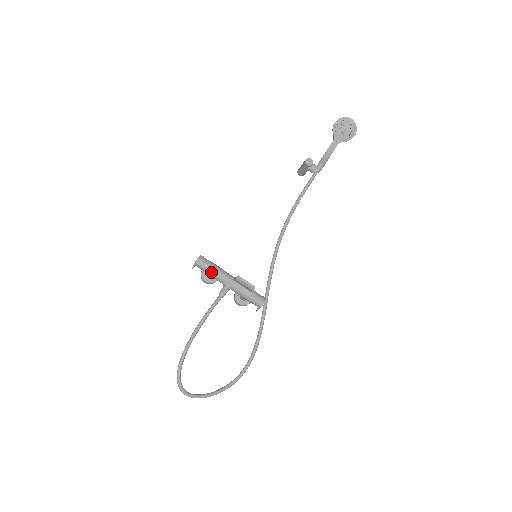
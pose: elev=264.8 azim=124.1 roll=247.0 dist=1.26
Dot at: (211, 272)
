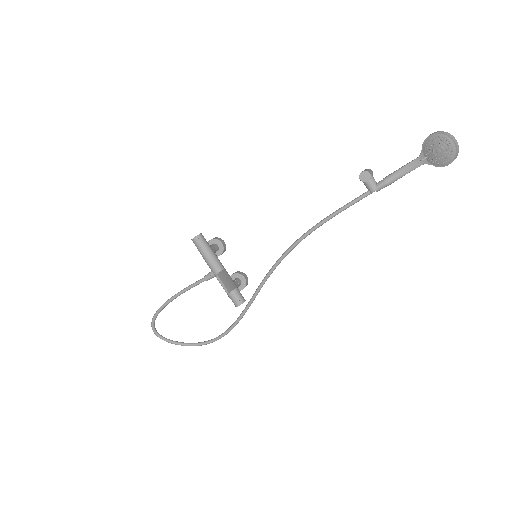
Dot at: (202, 255)
